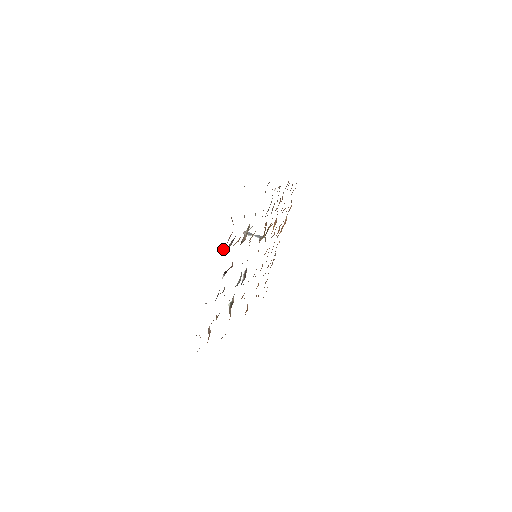
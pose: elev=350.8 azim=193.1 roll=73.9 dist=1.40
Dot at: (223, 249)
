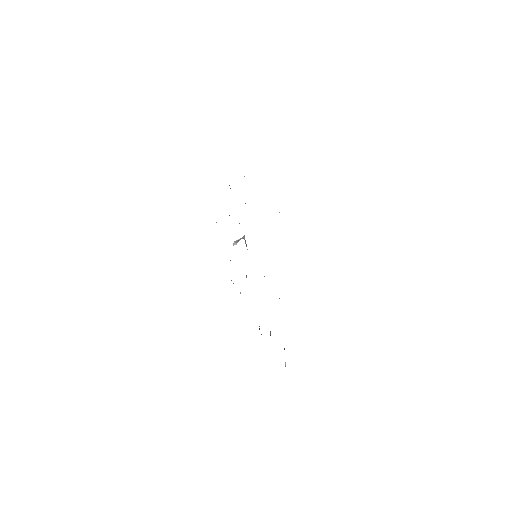
Dot at: occluded
